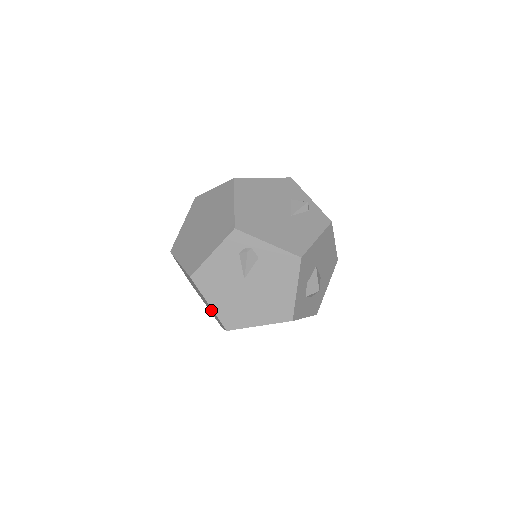
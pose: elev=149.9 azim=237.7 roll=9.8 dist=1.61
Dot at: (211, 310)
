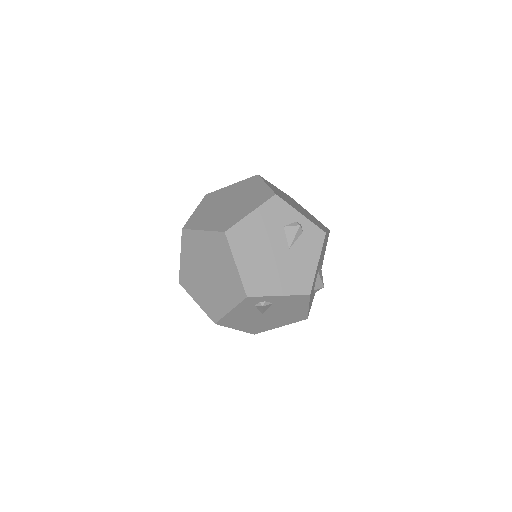
Dot at: occluded
